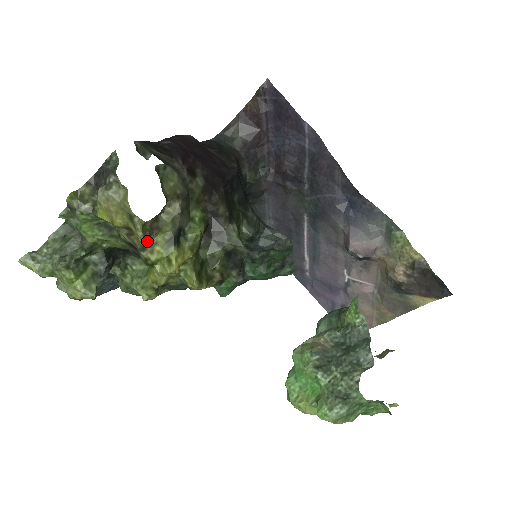
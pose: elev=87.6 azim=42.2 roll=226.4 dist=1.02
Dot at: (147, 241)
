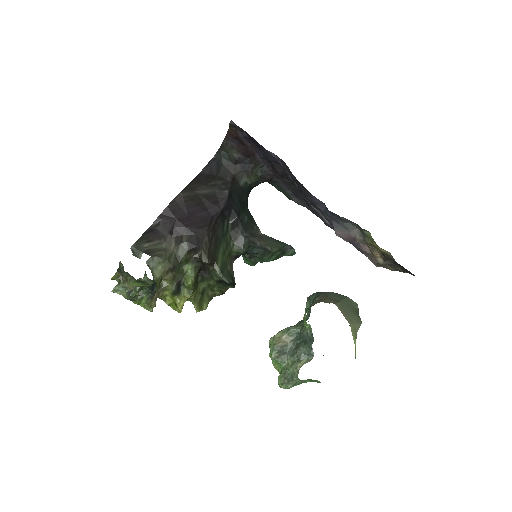
Dot at: (155, 306)
